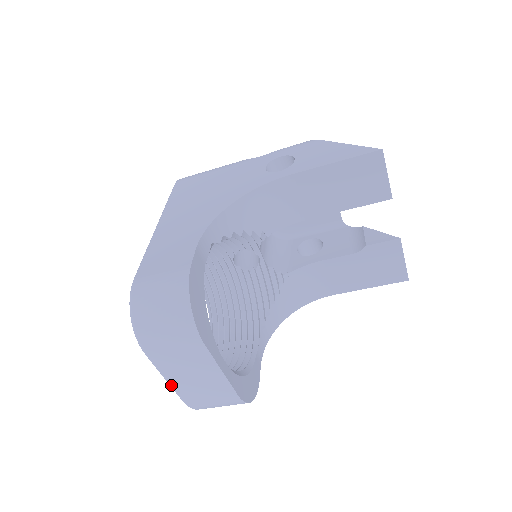
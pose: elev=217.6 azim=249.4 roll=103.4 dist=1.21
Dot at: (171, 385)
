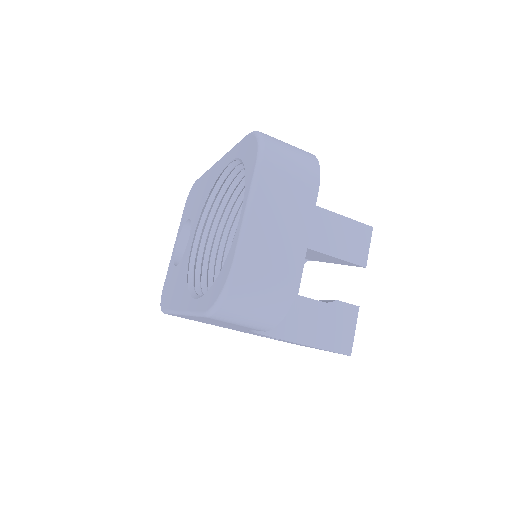
Dot at: (248, 221)
